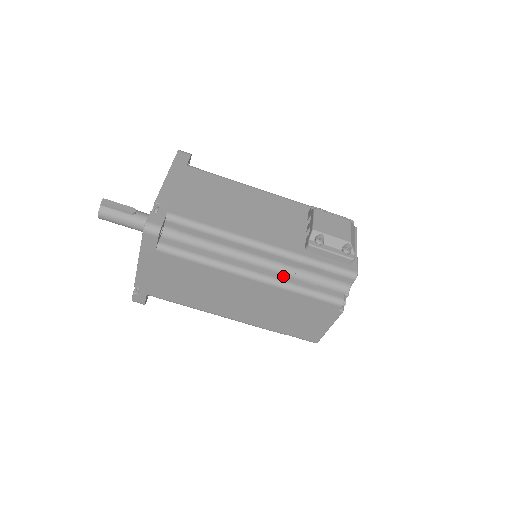
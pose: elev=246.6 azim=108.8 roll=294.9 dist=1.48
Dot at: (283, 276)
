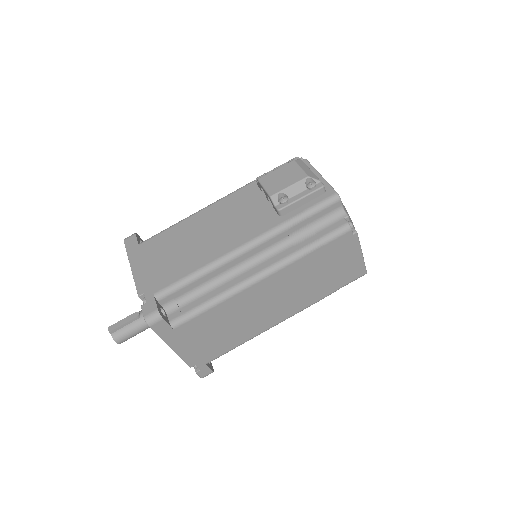
Dot at: (284, 253)
